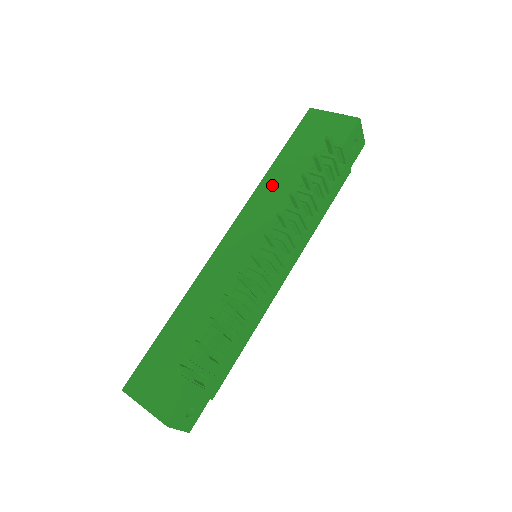
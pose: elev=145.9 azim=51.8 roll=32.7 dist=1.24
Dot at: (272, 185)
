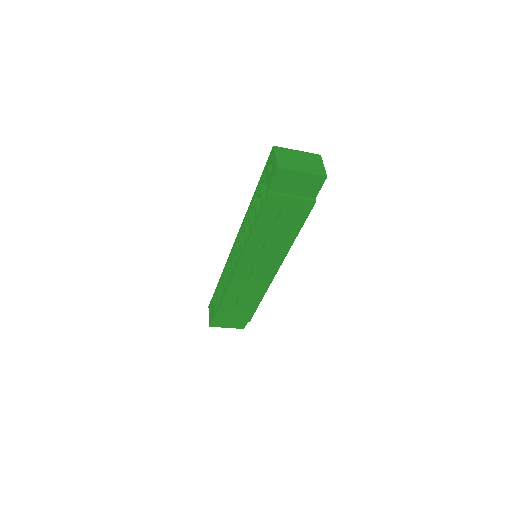
Dot at: occluded
